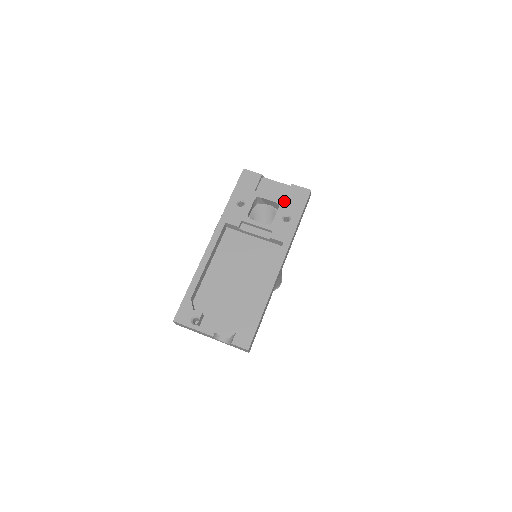
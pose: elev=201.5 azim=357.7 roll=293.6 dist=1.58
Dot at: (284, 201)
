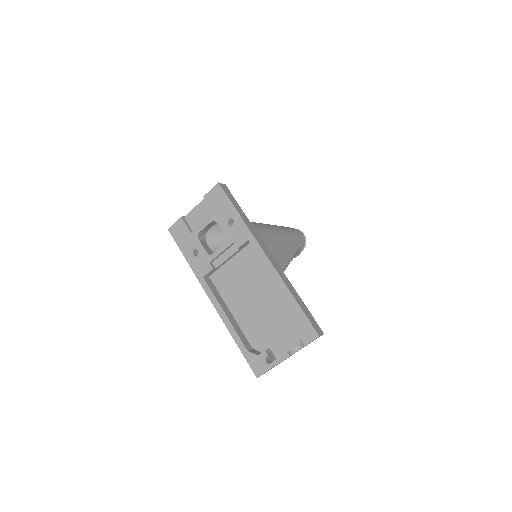
Dot at: (214, 214)
